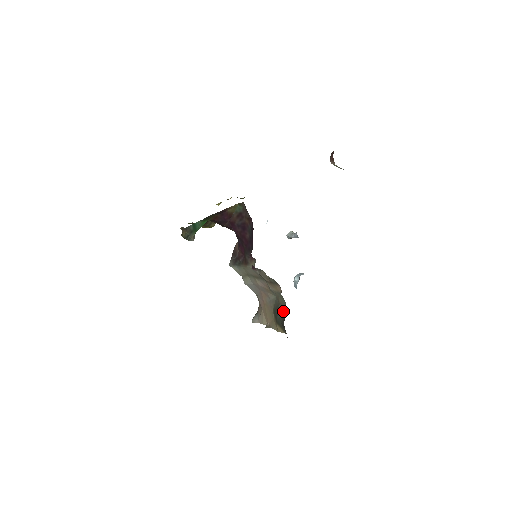
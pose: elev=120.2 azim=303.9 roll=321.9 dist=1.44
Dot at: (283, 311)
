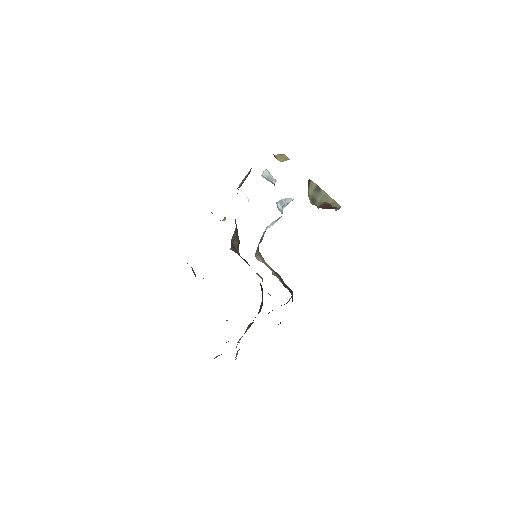
Dot at: (289, 288)
